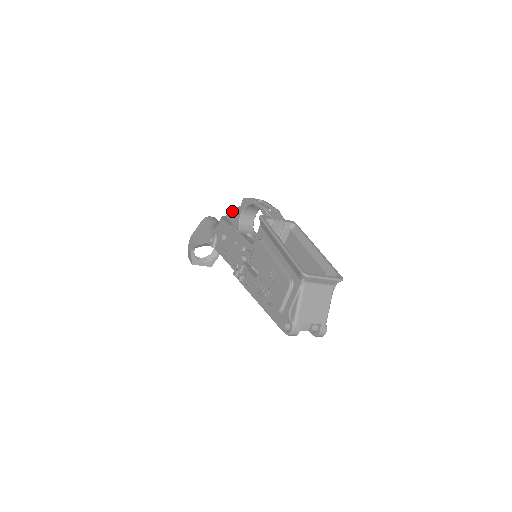
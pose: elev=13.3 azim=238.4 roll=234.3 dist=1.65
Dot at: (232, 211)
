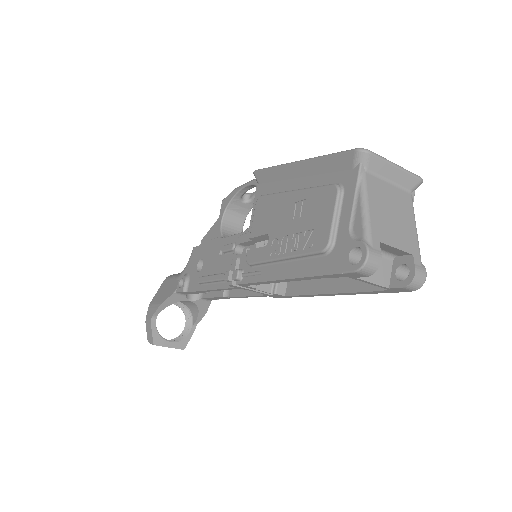
Dot at: (208, 234)
